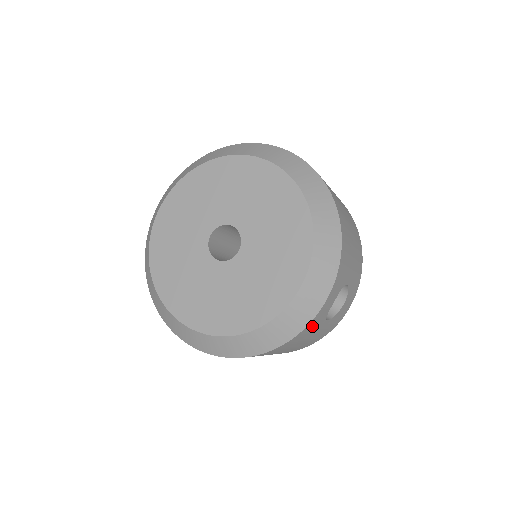
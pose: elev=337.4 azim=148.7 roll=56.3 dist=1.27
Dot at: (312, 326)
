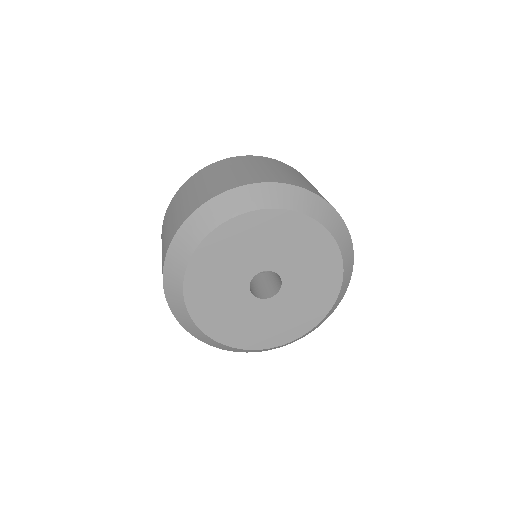
Dot at: occluded
